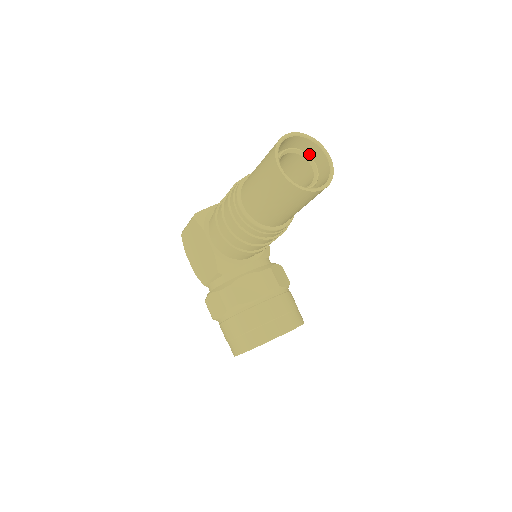
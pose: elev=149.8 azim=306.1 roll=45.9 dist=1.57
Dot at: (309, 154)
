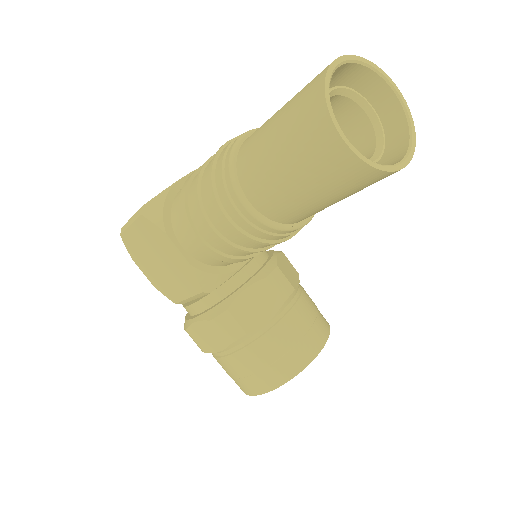
Dot at: (357, 91)
